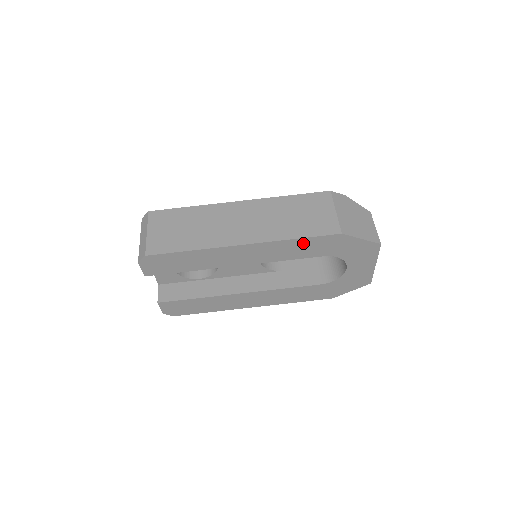
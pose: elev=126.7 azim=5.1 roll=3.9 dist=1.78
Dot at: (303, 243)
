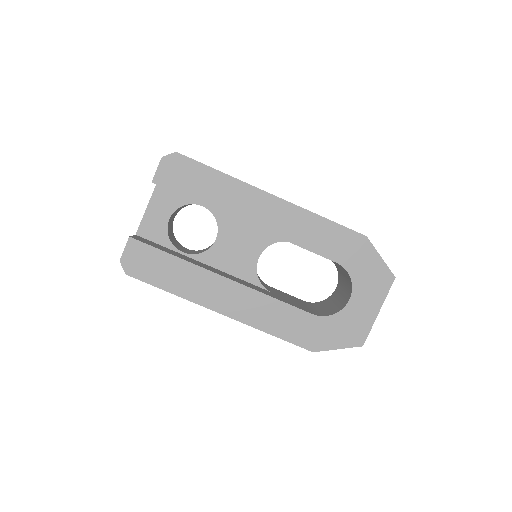
Dot at: (326, 228)
